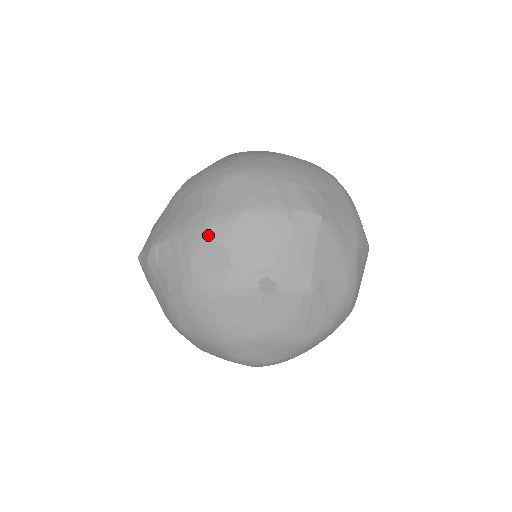
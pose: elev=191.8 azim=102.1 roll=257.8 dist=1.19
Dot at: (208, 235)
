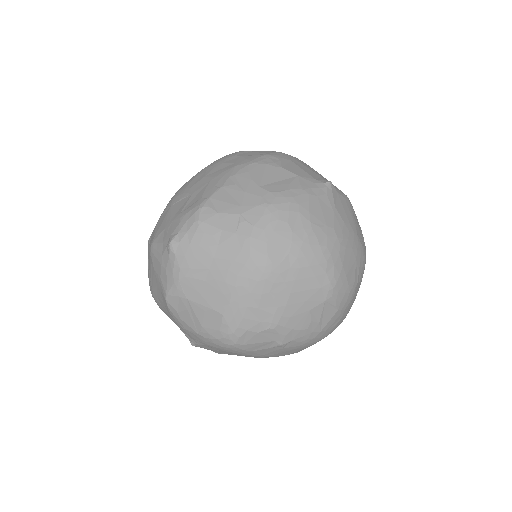
Dot at: (262, 165)
